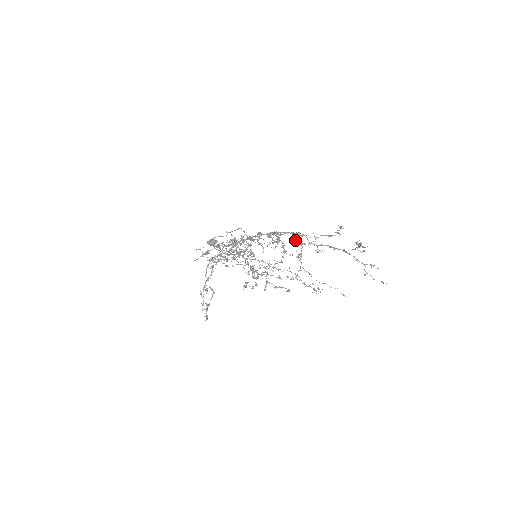
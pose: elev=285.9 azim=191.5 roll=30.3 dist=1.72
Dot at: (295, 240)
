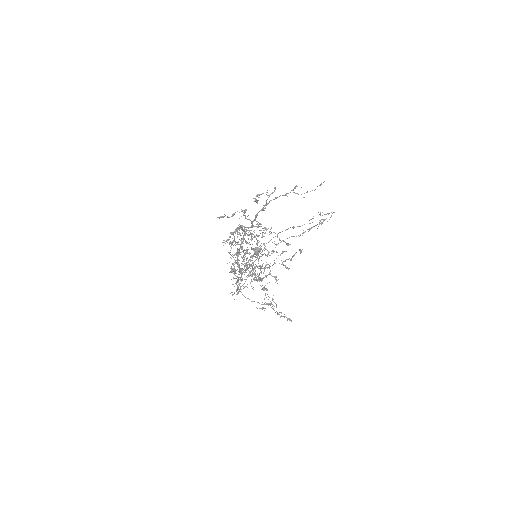
Dot at: occluded
